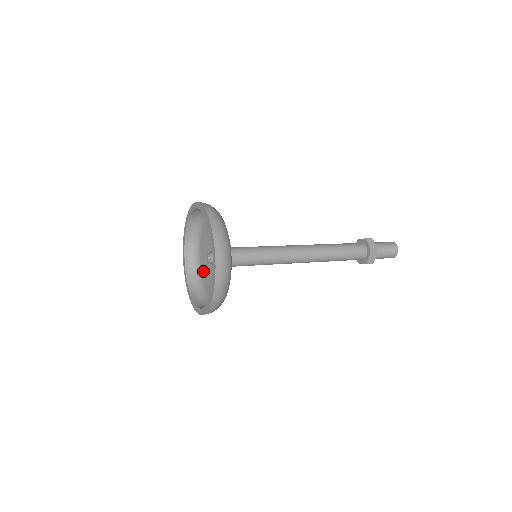
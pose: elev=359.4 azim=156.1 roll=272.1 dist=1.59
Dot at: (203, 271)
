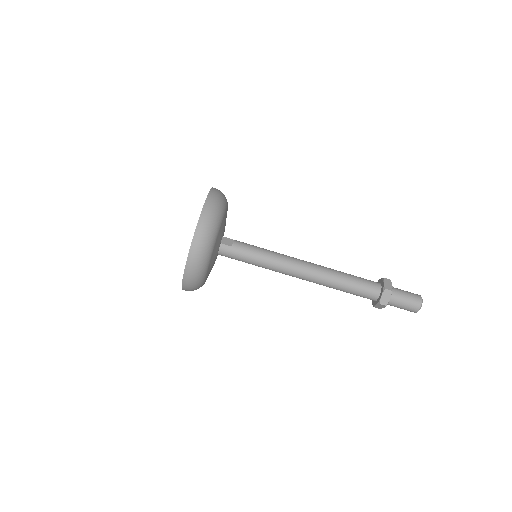
Dot at: occluded
